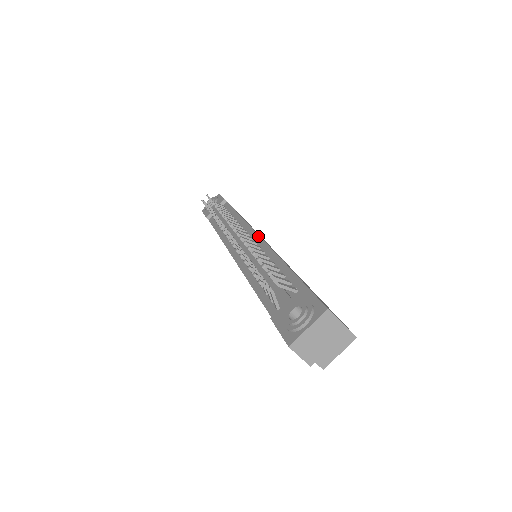
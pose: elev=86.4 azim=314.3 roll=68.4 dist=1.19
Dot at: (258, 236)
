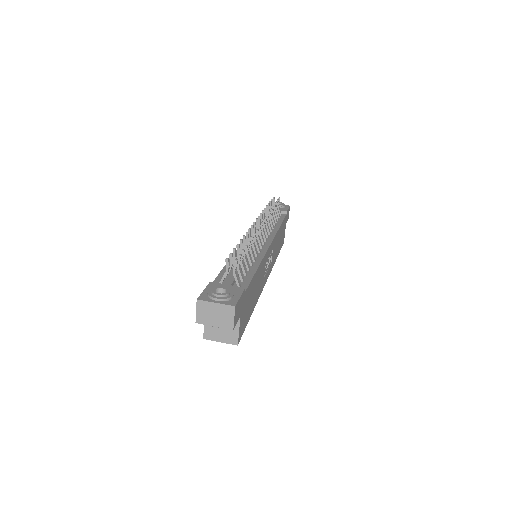
Dot at: (268, 246)
